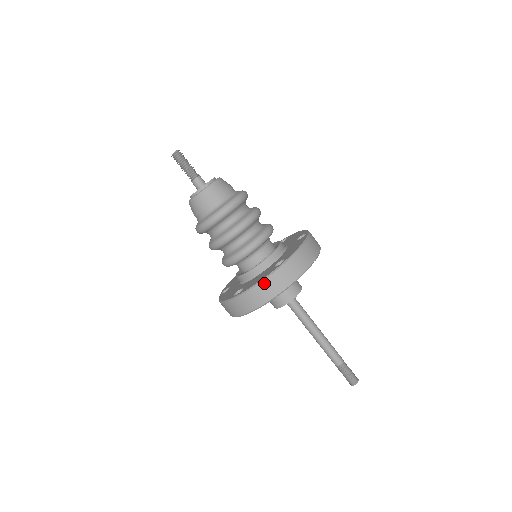
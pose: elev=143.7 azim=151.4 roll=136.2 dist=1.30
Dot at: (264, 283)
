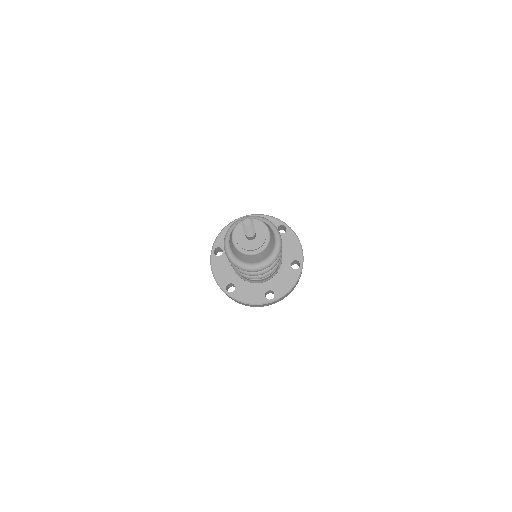
Dot at: (295, 285)
